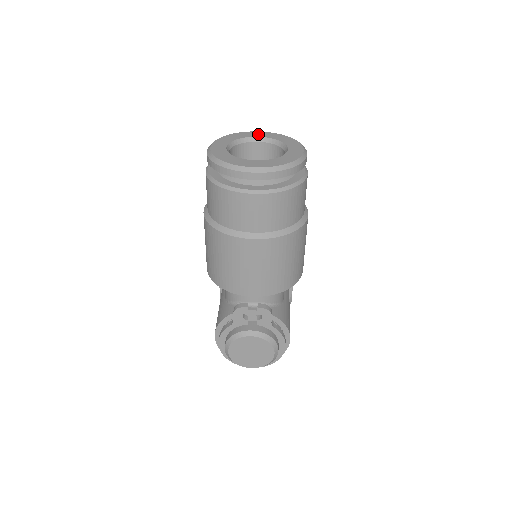
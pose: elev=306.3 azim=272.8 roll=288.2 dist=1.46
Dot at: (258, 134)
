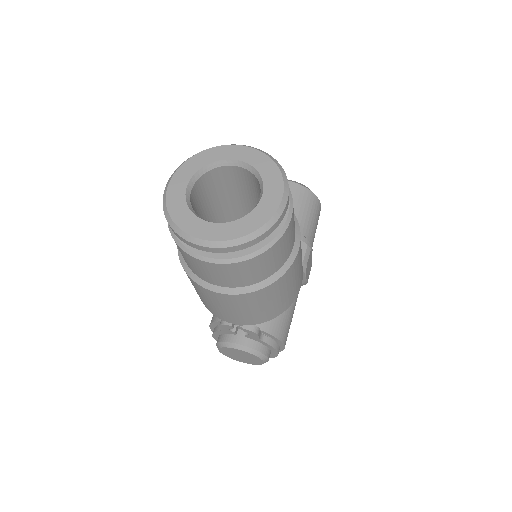
Dot at: (237, 153)
